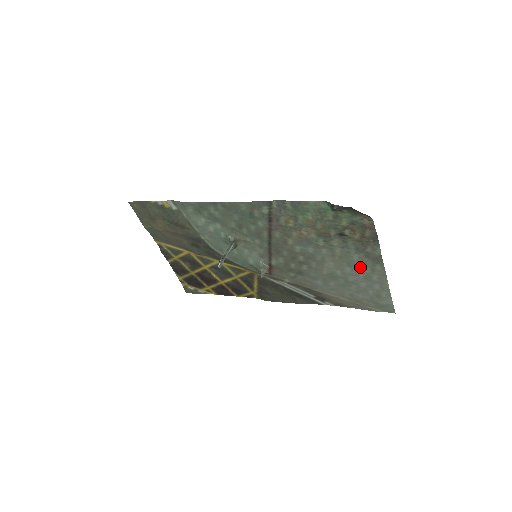
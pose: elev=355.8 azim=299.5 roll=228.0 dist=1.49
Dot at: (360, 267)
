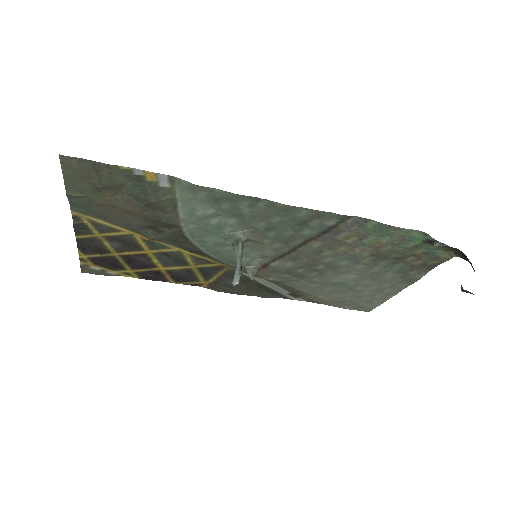
Dot at: (382, 282)
